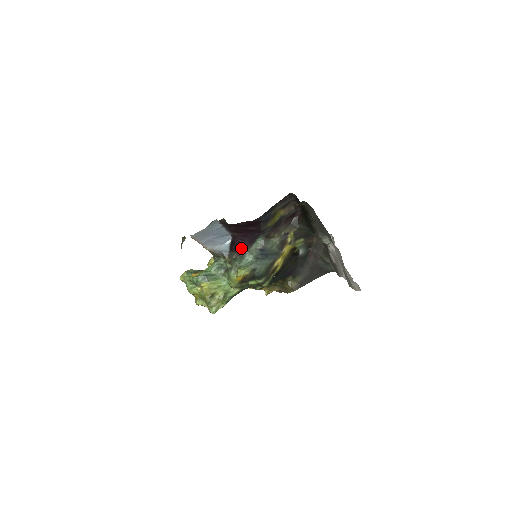
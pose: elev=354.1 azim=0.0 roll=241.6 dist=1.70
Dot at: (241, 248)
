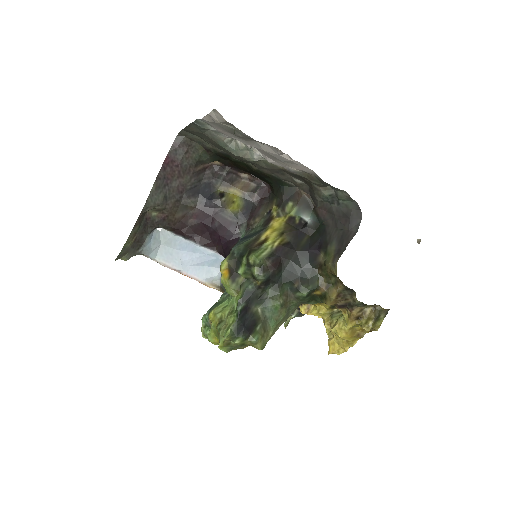
Dot at: occluded
